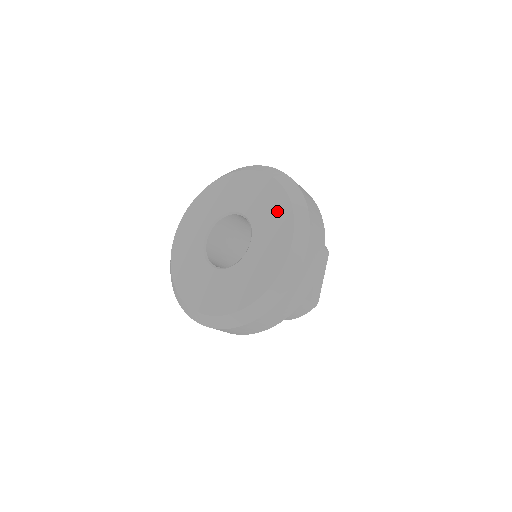
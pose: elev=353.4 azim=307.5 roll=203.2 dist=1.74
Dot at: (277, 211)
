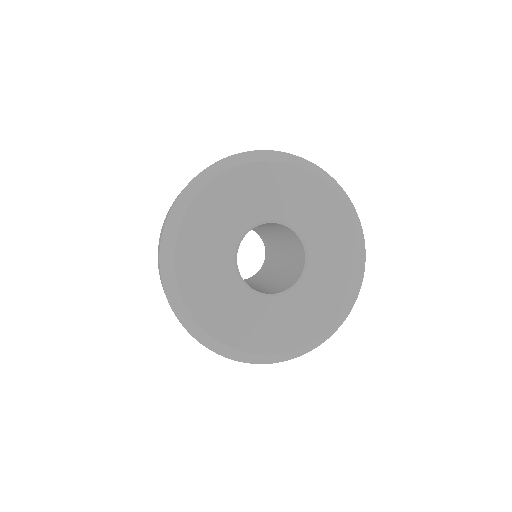
Dot at: (337, 226)
